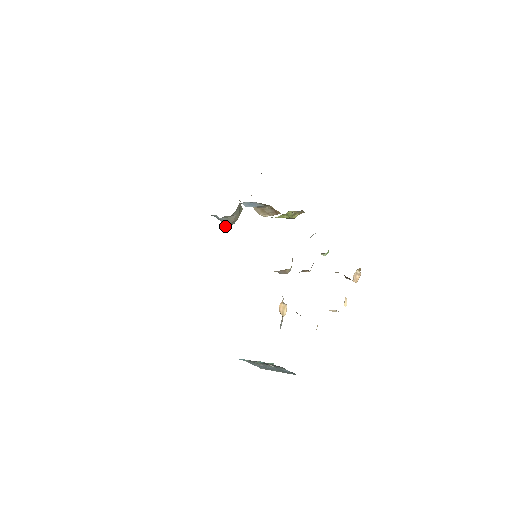
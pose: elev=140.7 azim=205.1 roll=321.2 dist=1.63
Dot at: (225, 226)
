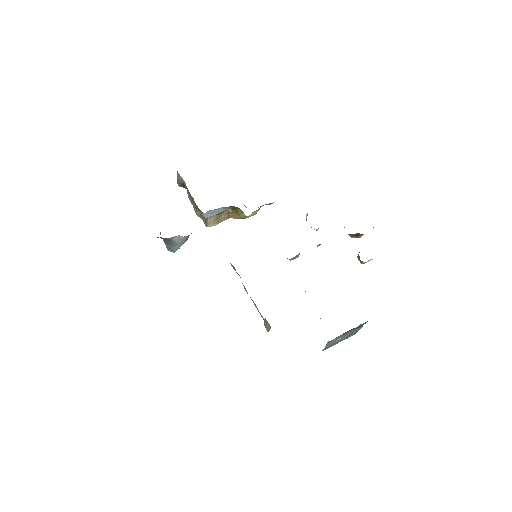
Dot at: (176, 249)
